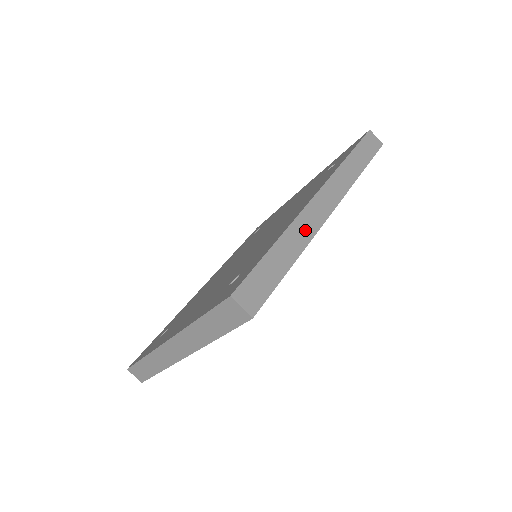
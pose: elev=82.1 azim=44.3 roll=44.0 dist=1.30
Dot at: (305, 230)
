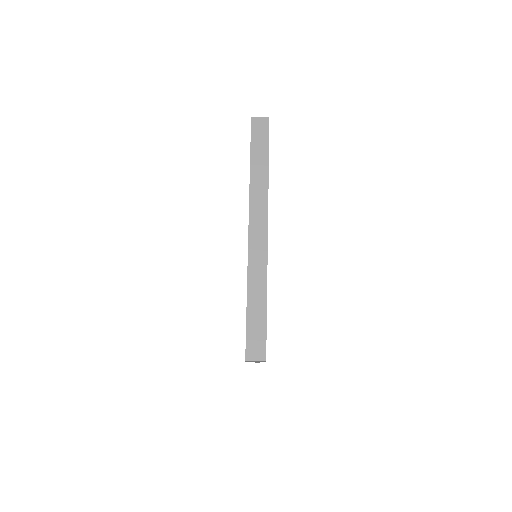
Dot at: (259, 269)
